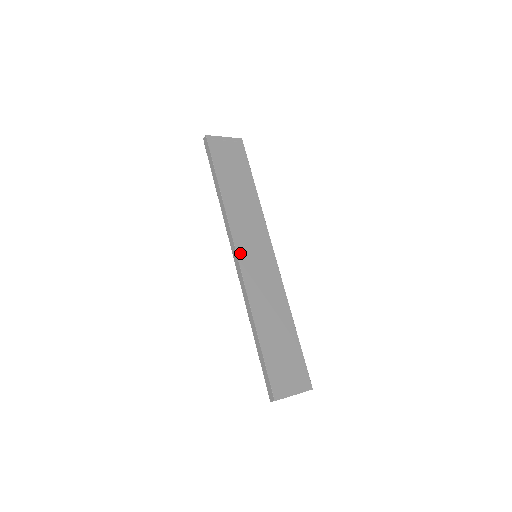
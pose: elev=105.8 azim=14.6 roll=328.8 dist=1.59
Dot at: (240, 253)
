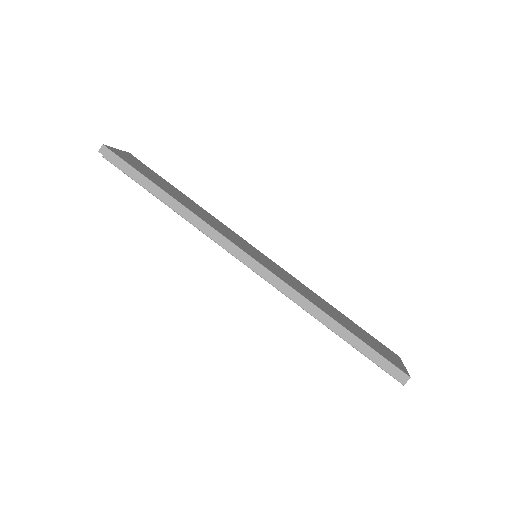
Dot at: (249, 254)
